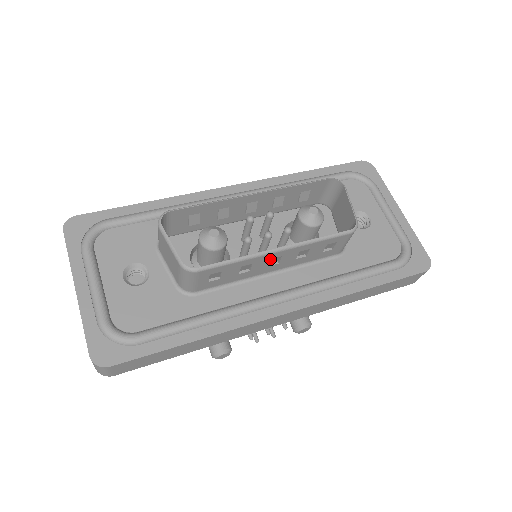
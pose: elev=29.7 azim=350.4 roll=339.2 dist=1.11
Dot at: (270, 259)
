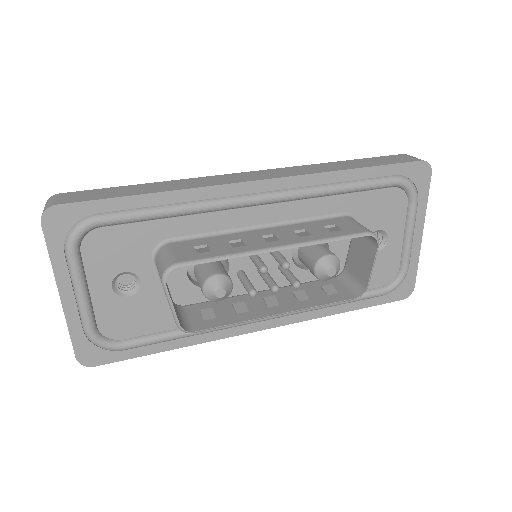
Dot at: (267, 309)
